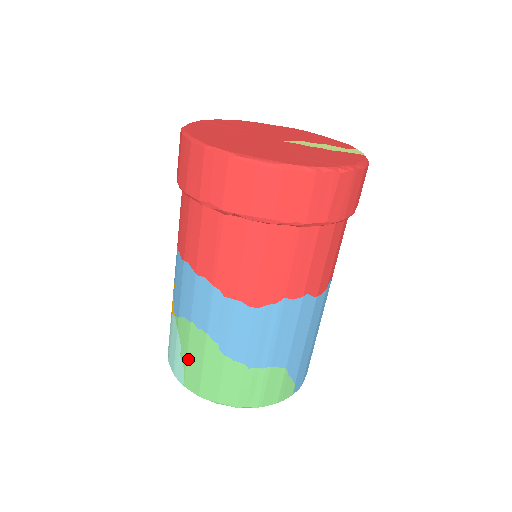
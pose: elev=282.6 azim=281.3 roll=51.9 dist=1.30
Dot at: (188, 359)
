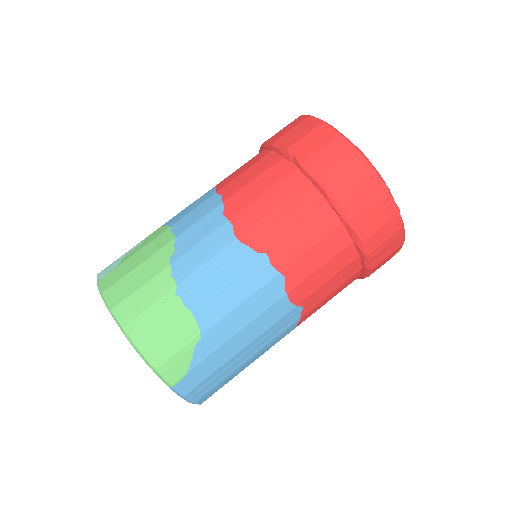
Dot at: (131, 257)
